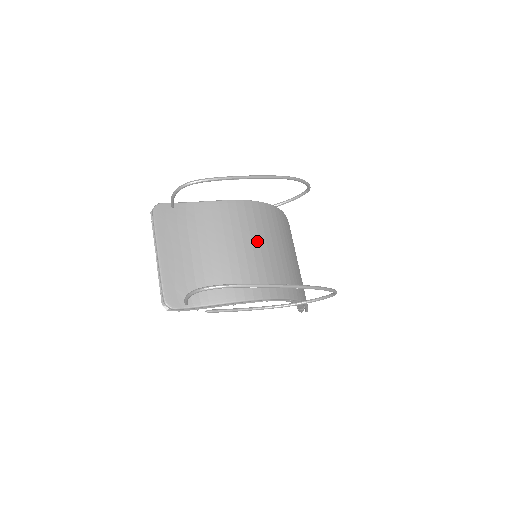
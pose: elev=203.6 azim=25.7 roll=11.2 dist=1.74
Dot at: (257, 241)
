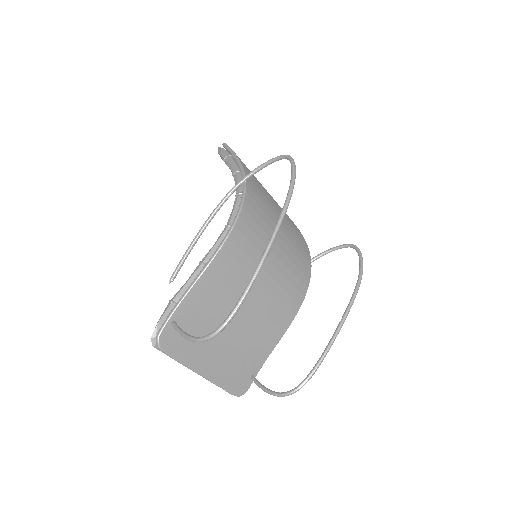
Dot at: (267, 263)
